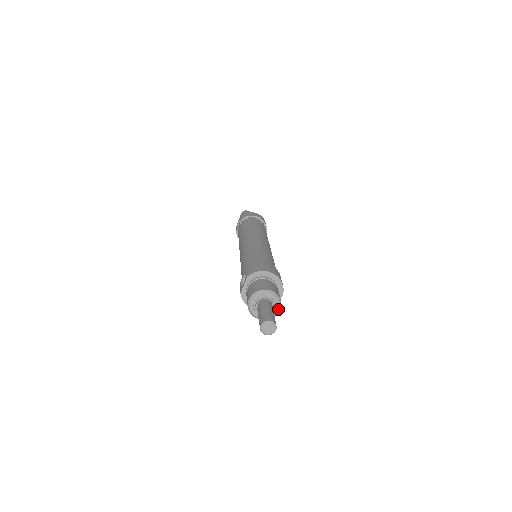
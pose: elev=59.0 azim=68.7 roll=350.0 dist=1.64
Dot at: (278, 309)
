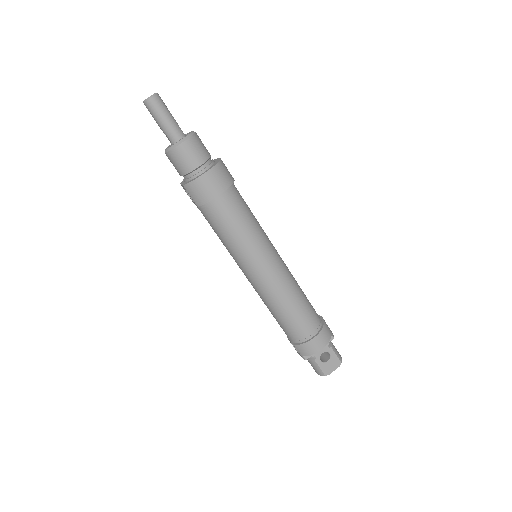
Dot at: occluded
